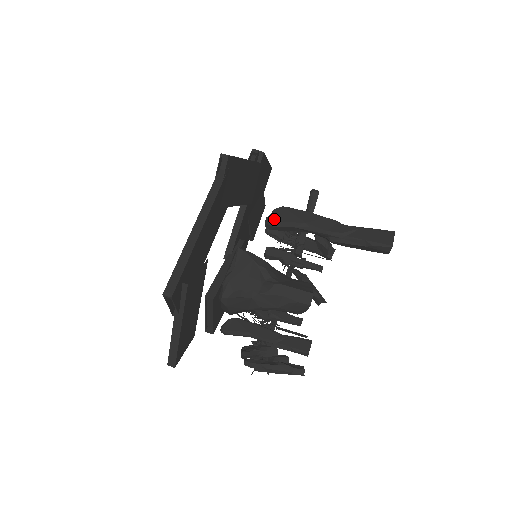
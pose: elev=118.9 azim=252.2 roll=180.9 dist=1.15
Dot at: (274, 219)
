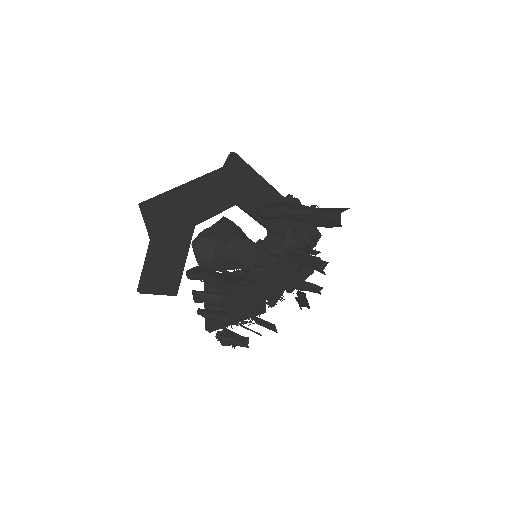
Dot at: (262, 207)
